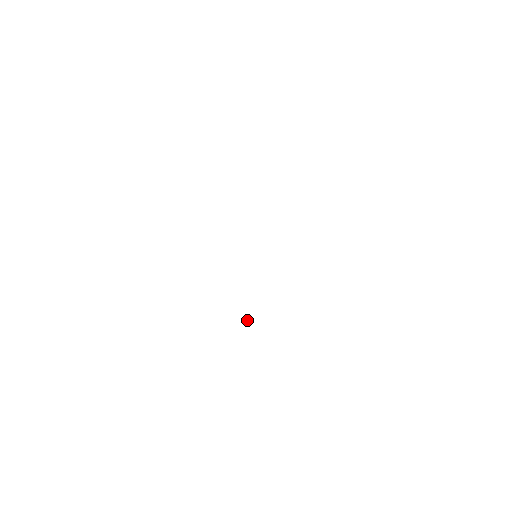
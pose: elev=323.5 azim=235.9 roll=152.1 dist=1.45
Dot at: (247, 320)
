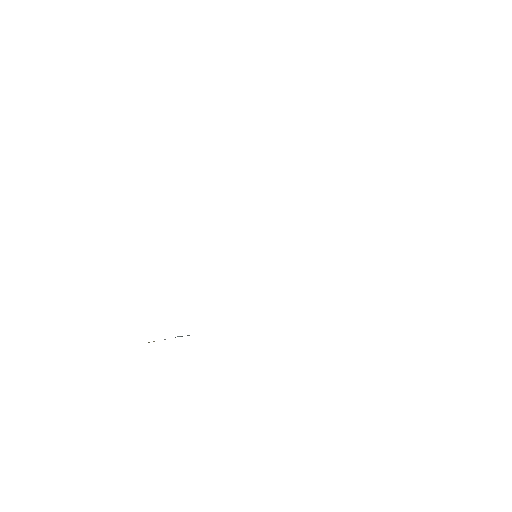
Dot at: occluded
